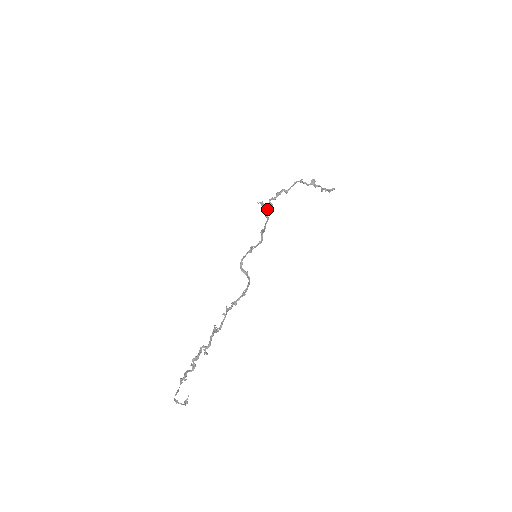
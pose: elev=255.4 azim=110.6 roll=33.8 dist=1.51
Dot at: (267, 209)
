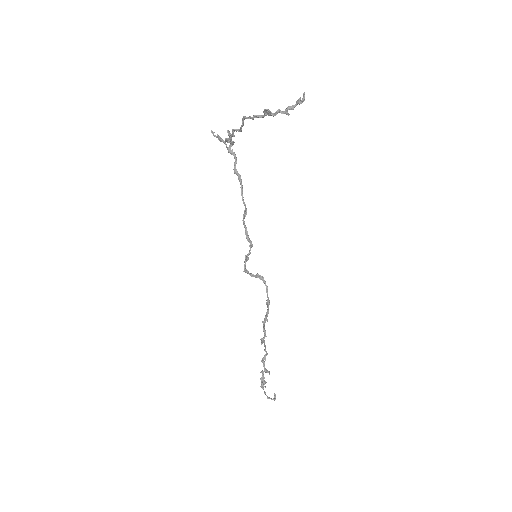
Dot at: (230, 153)
